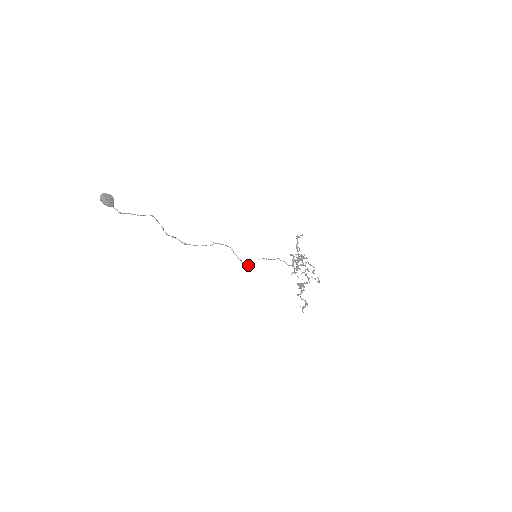
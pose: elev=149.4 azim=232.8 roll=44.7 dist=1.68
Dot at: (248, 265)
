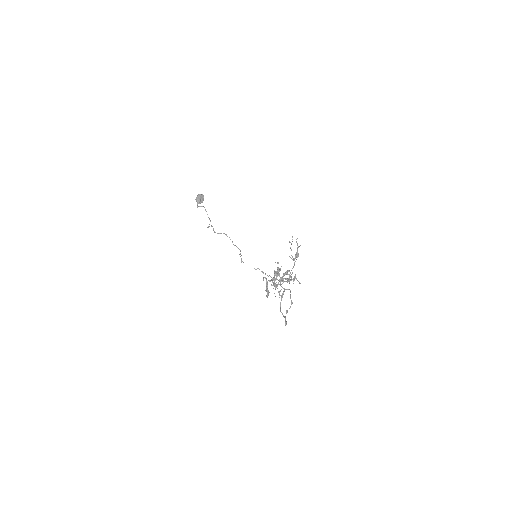
Dot at: (242, 261)
